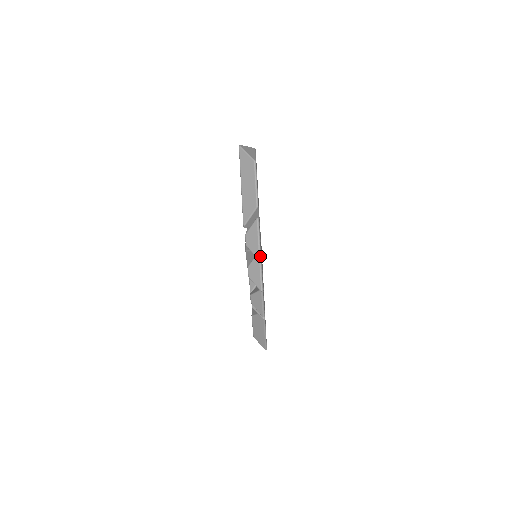
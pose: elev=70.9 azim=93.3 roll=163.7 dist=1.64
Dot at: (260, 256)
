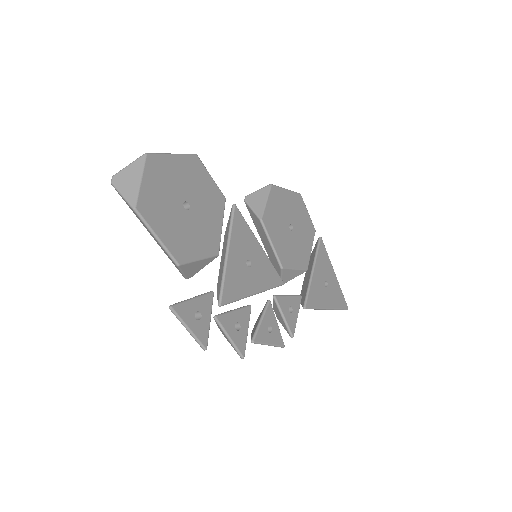
Dot at: (202, 347)
